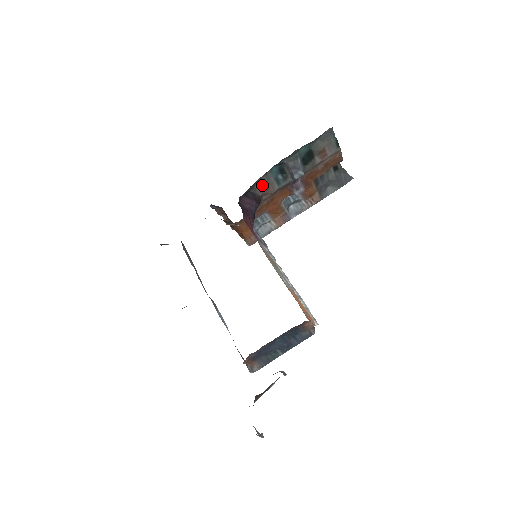
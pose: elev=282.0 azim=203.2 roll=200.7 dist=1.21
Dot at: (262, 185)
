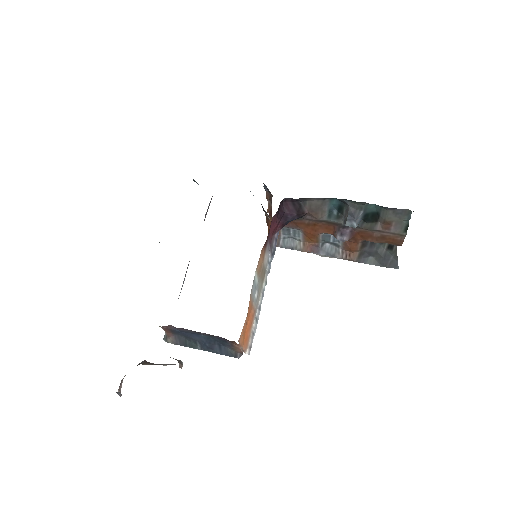
Dot at: (314, 205)
